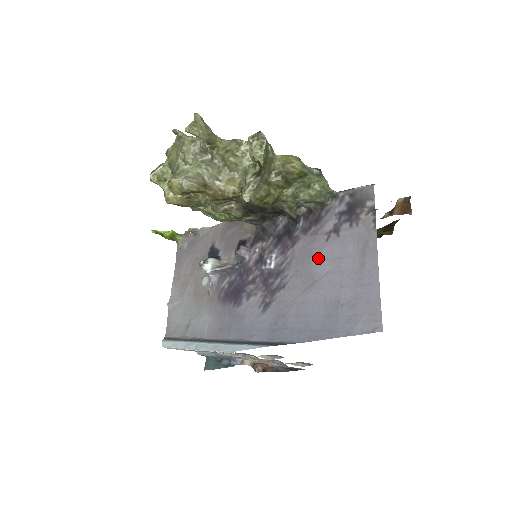
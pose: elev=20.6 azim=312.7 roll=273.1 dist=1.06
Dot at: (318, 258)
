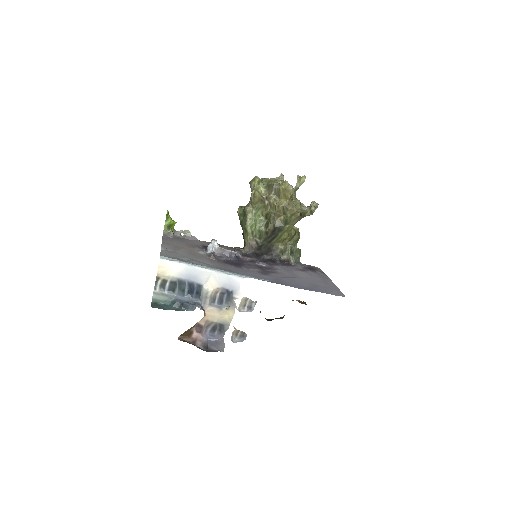
Dot at: (297, 272)
